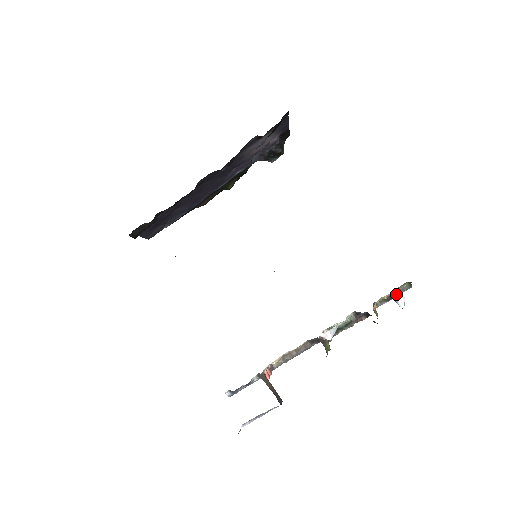
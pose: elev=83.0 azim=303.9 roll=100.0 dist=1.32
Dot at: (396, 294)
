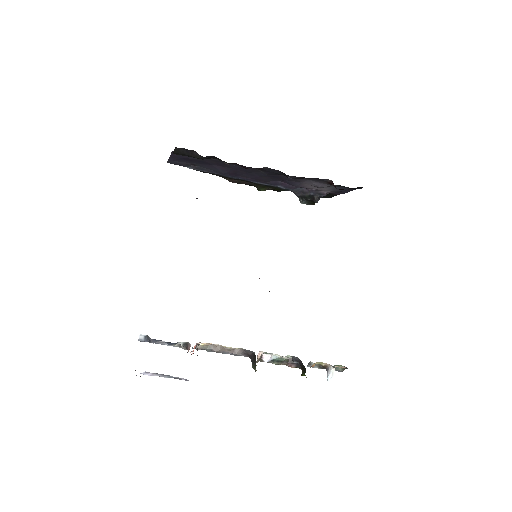
Dot at: (333, 368)
